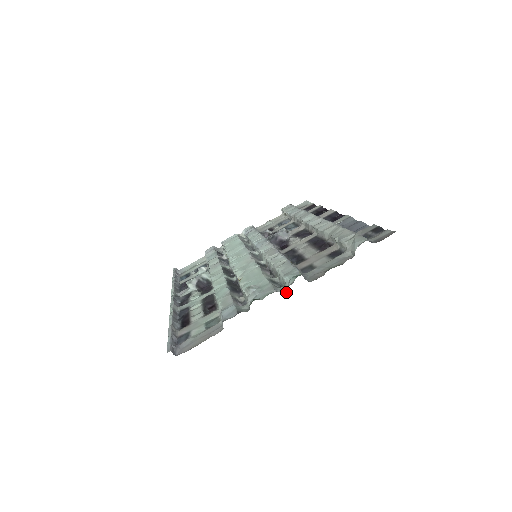
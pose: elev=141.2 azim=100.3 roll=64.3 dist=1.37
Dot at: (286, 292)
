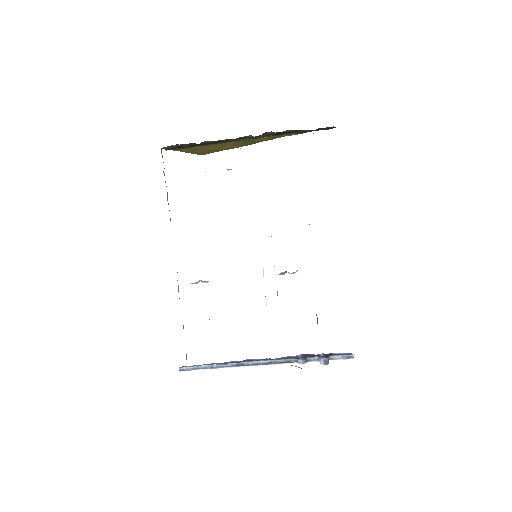
Dot at: occluded
